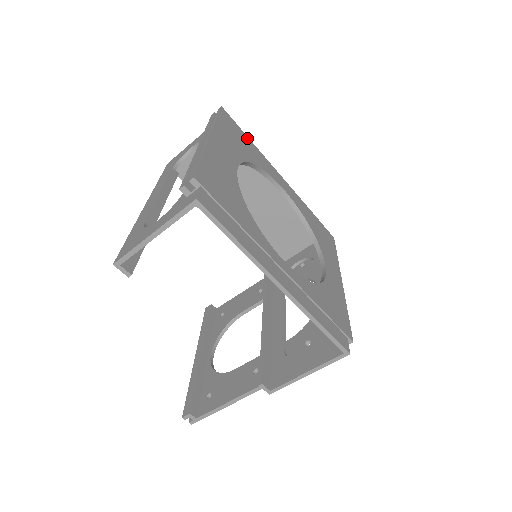
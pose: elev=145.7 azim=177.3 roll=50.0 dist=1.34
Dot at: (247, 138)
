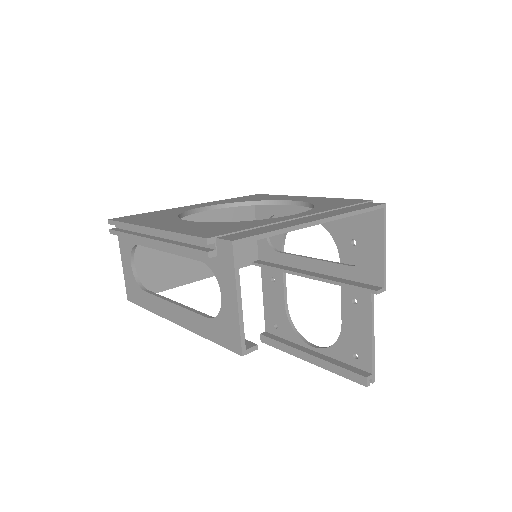
Dot at: occluded
